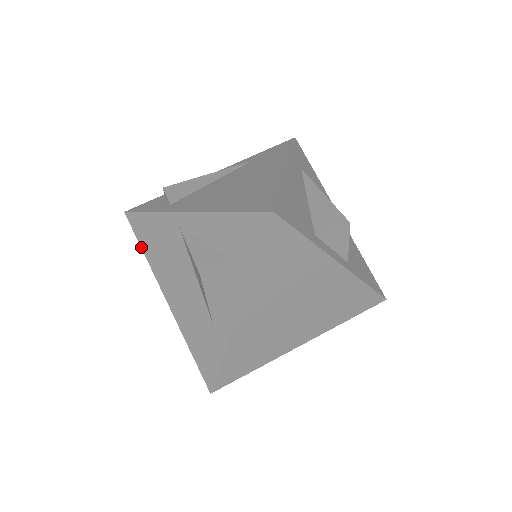
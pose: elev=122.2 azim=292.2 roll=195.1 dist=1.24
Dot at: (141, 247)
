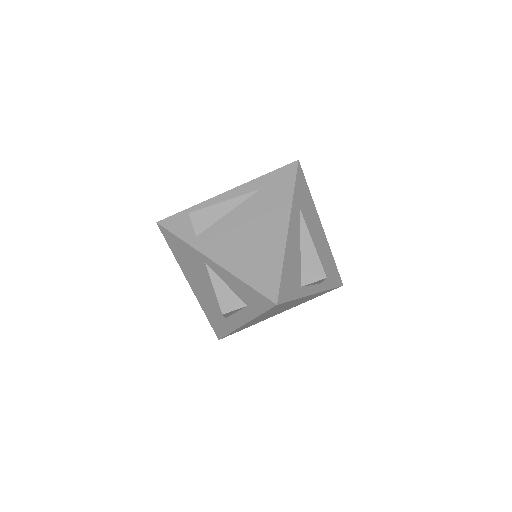
Dot at: (171, 249)
